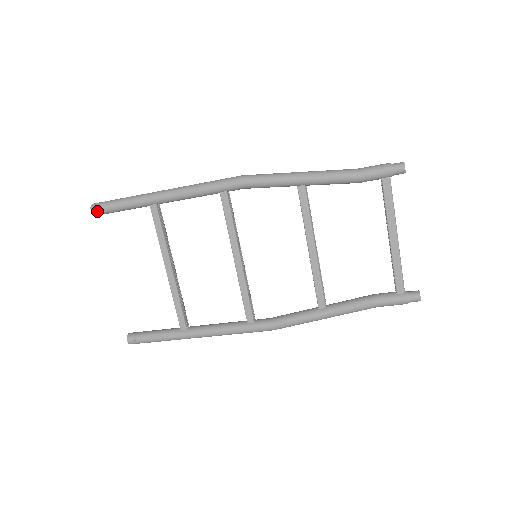
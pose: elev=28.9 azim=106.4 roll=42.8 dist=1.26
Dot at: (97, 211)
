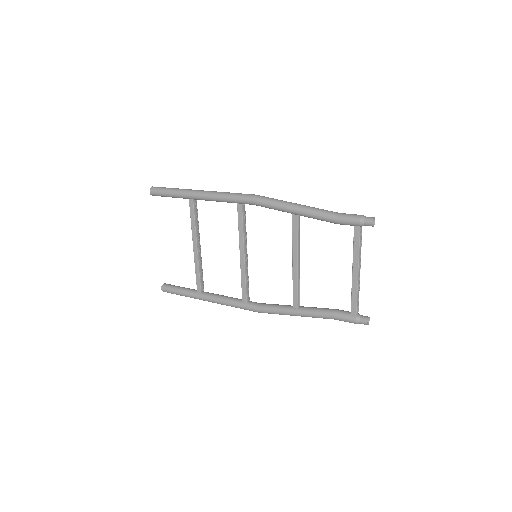
Dot at: (154, 193)
